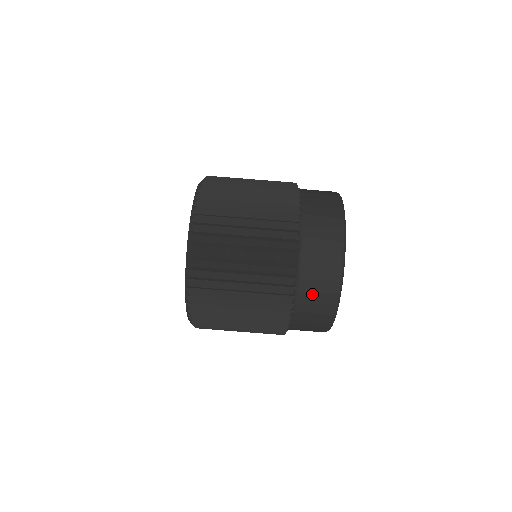
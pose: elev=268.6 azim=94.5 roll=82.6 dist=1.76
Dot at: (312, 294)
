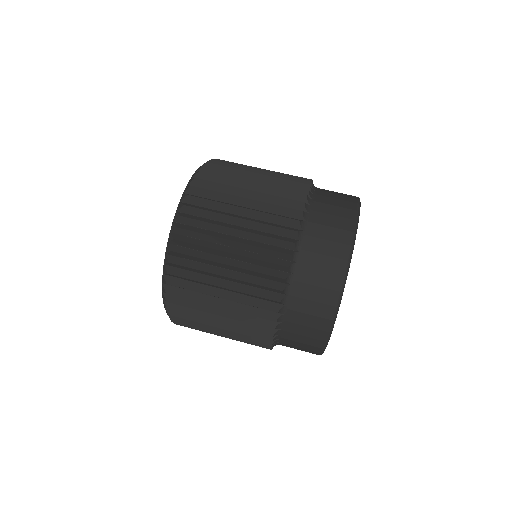
Dot at: (319, 241)
